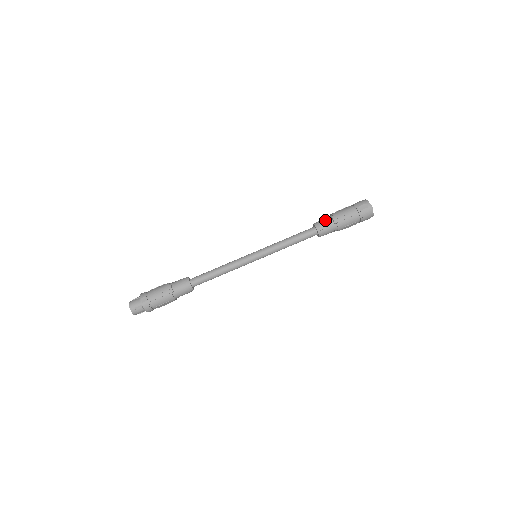
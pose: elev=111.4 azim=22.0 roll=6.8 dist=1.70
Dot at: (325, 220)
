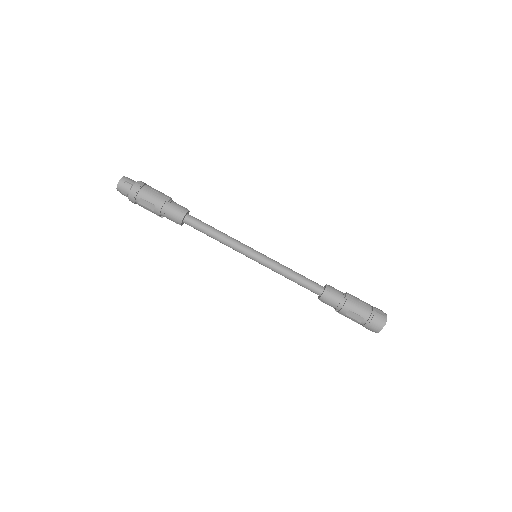
Dot at: occluded
